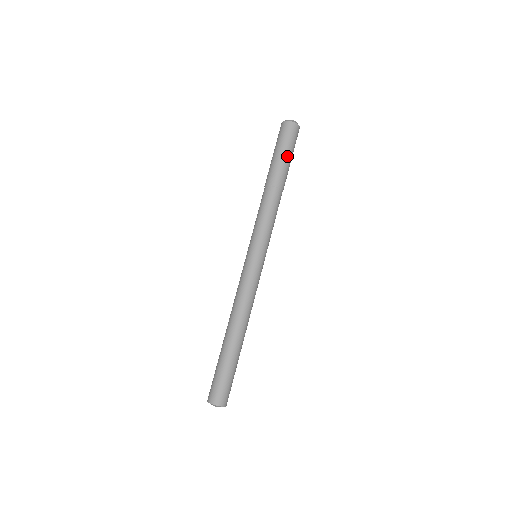
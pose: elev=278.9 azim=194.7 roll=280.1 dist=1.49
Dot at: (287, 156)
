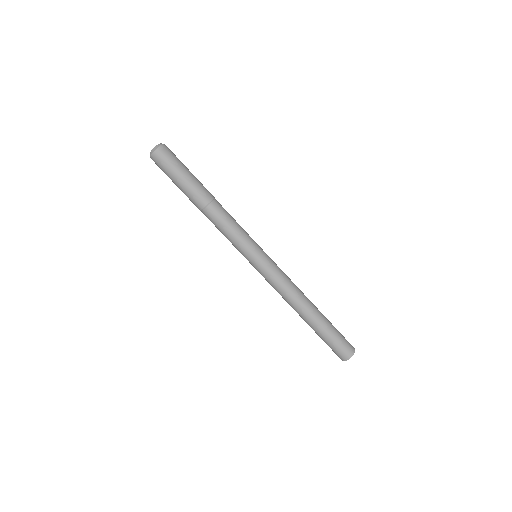
Dot at: (180, 180)
